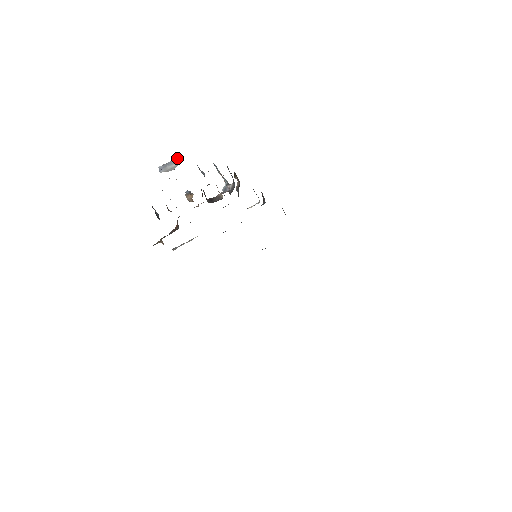
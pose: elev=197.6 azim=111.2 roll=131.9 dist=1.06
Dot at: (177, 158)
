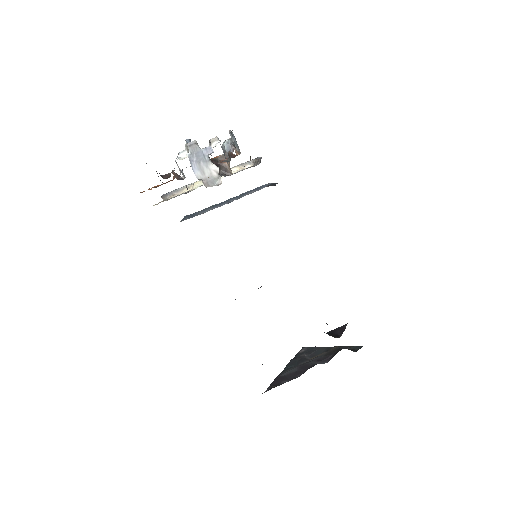
Dot at: (211, 150)
